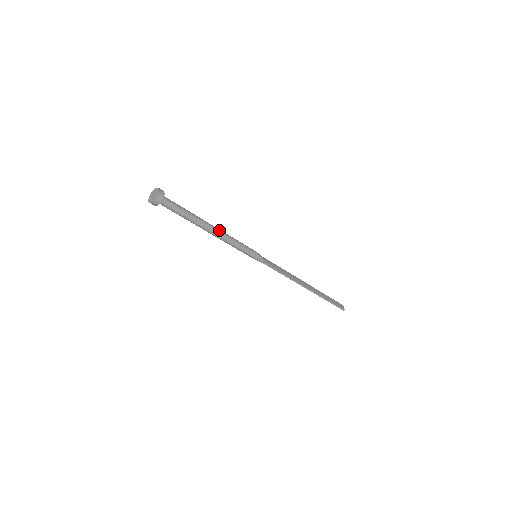
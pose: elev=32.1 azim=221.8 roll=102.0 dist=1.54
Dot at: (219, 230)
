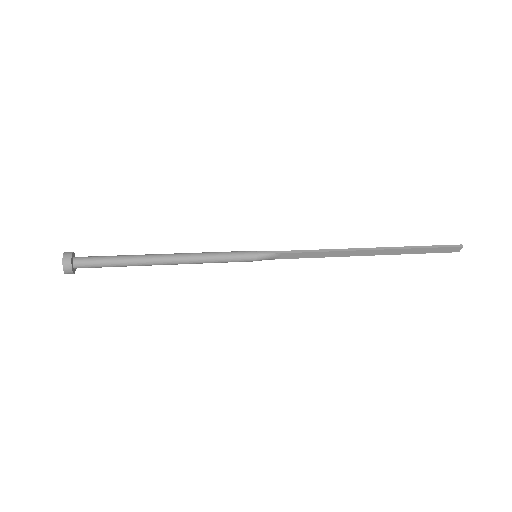
Dot at: (177, 263)
